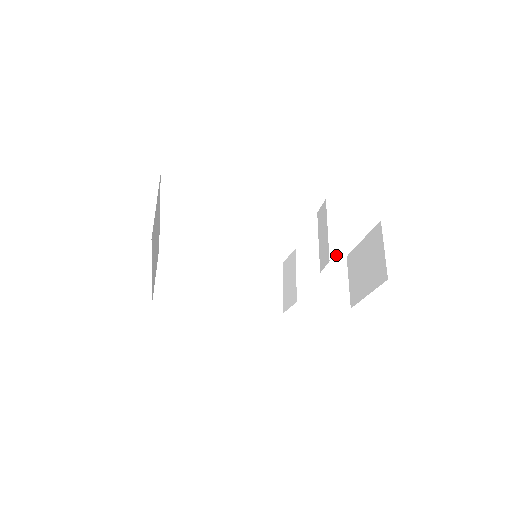
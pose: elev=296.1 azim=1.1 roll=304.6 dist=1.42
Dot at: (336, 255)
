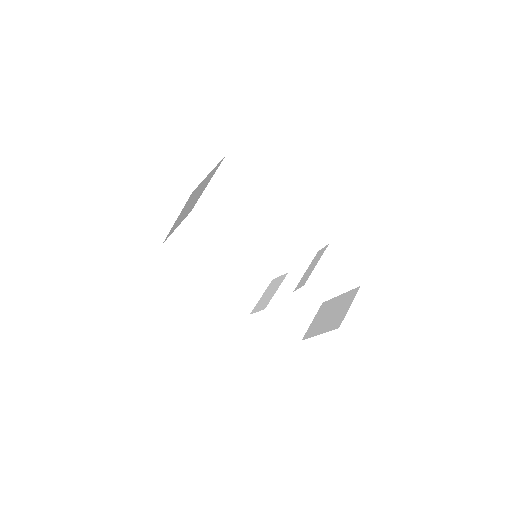
Dot at: (315, 296)
